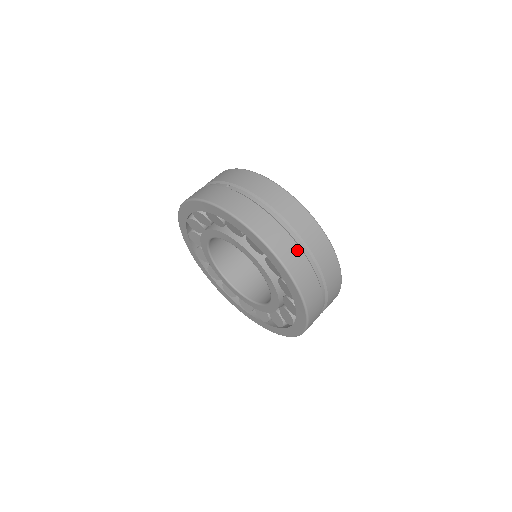
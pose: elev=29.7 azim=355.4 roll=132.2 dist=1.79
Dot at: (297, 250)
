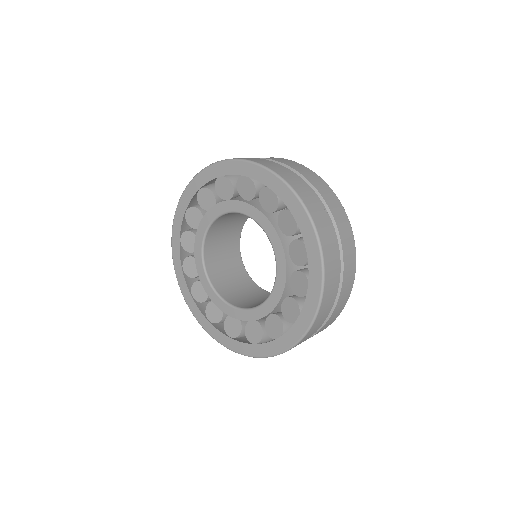
Dot at: (324, 320)
